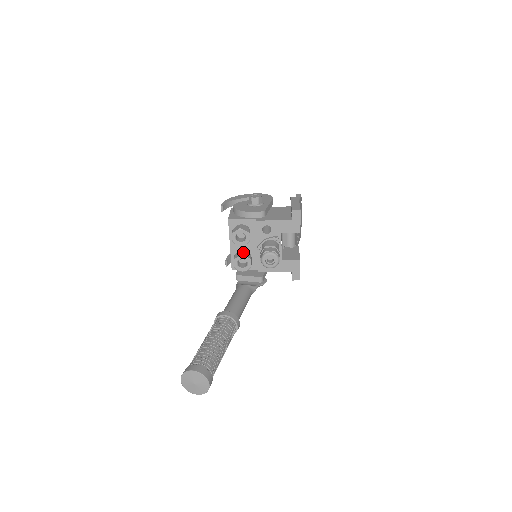
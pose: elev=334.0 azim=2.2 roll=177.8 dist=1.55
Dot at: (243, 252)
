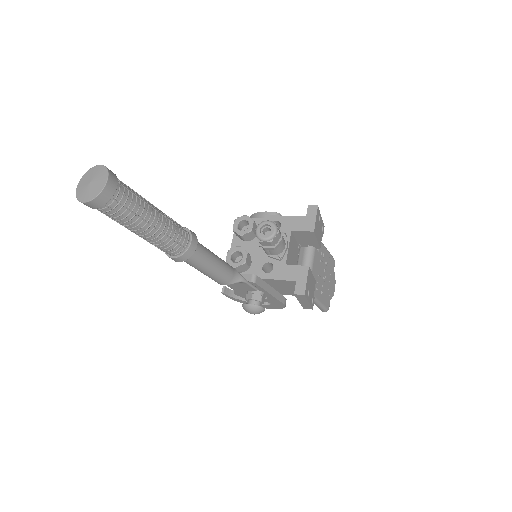
Dot at: occluded
